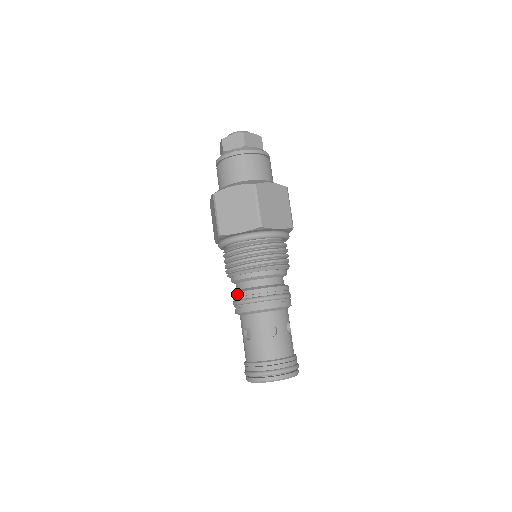
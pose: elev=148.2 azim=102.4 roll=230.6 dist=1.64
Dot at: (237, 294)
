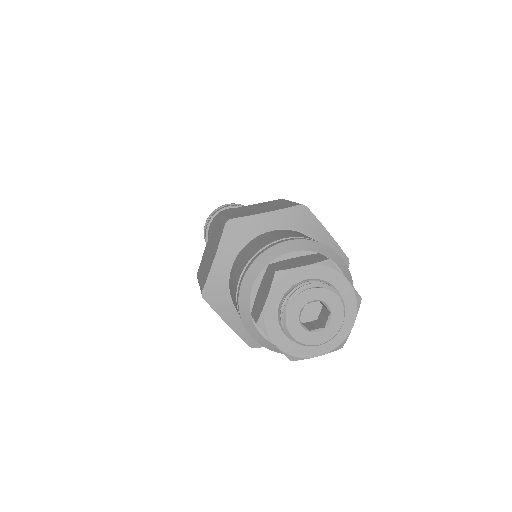
Dot at: occluded
